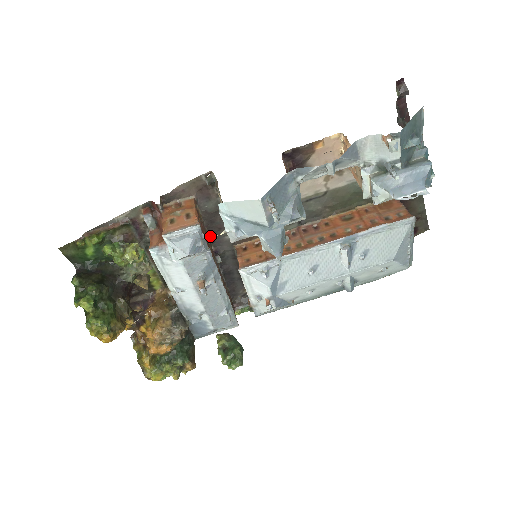
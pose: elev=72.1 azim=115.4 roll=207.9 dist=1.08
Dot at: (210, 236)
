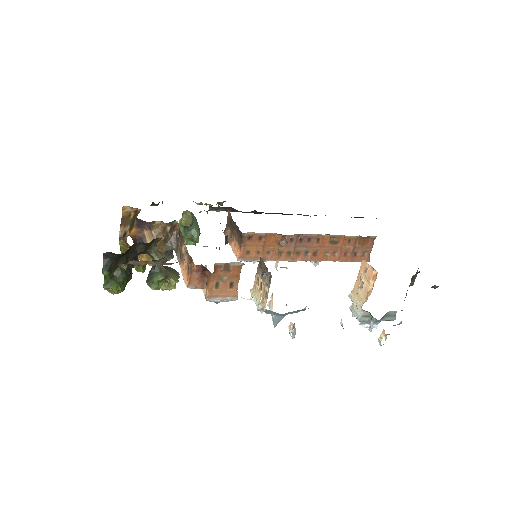
Dot at: occluded
